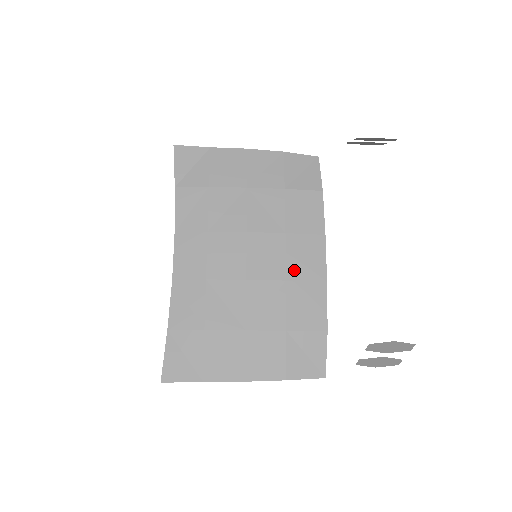
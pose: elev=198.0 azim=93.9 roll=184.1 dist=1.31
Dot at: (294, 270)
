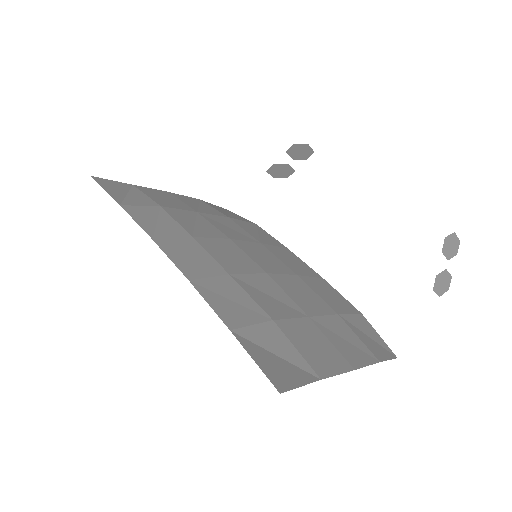
Dot at: (294, 268)
